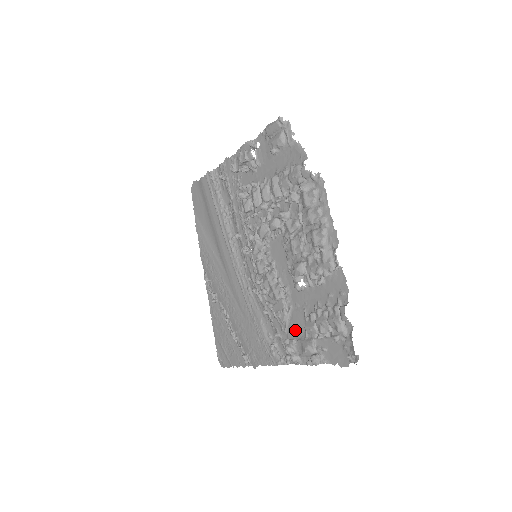
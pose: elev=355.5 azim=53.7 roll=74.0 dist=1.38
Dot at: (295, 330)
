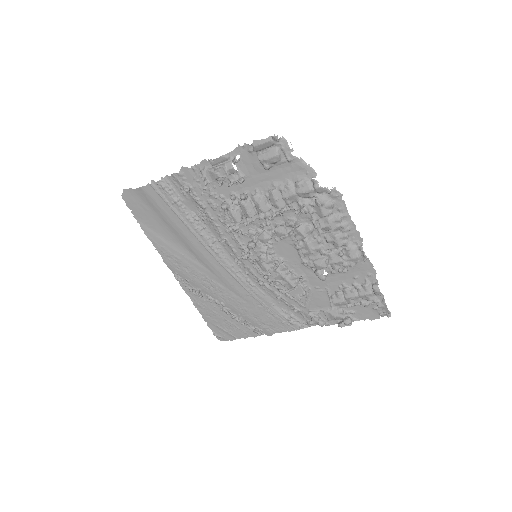
Dot at: (318, 304)
